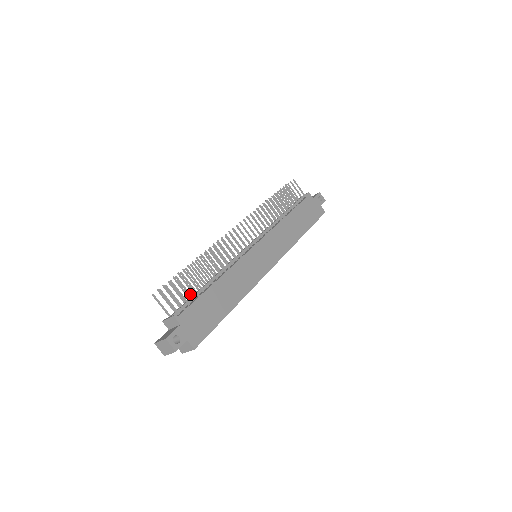
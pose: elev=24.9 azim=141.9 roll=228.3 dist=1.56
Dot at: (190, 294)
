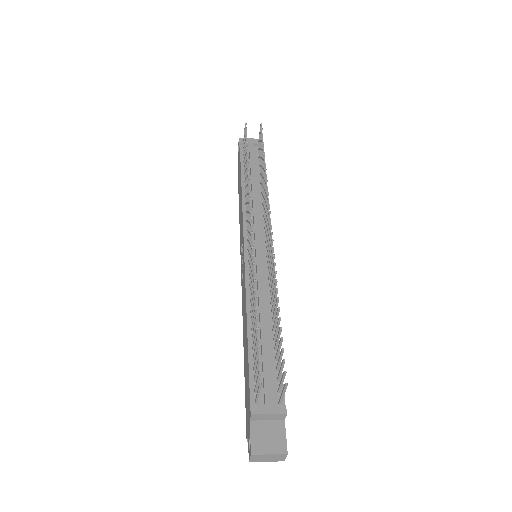
Dot at: (279, 365)
